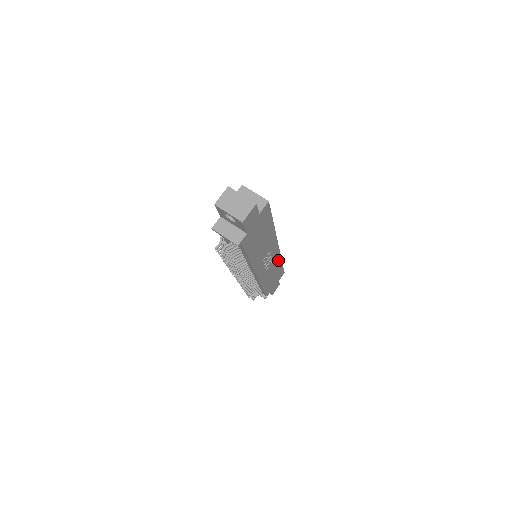
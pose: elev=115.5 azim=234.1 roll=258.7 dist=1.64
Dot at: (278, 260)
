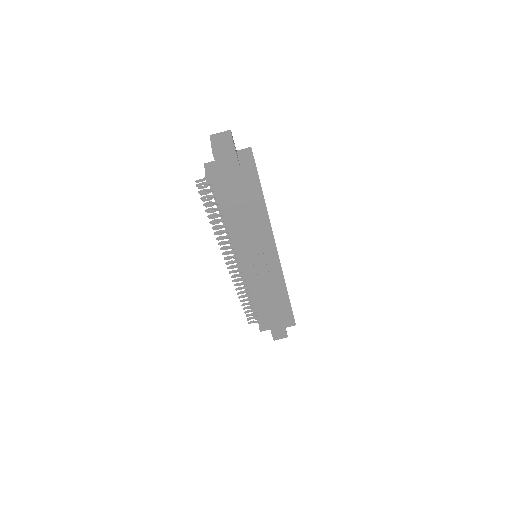
Dot at: (281, 287)
